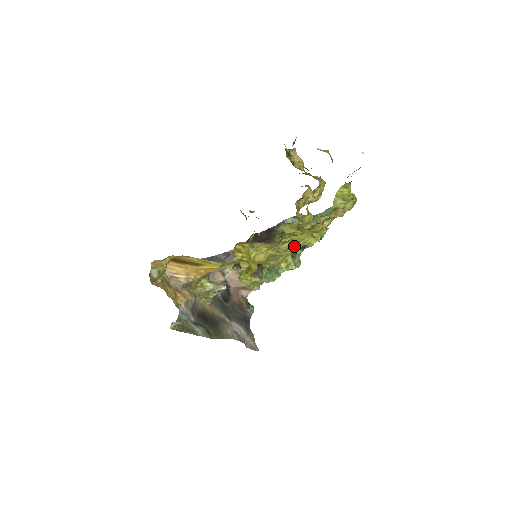
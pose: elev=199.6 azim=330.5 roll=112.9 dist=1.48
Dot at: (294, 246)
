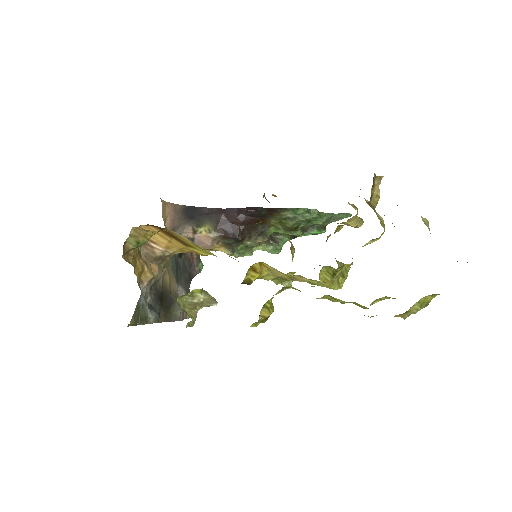
Dot at: (313, 283)
